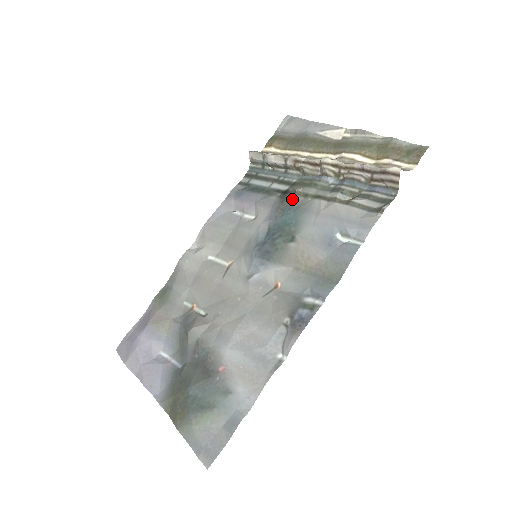
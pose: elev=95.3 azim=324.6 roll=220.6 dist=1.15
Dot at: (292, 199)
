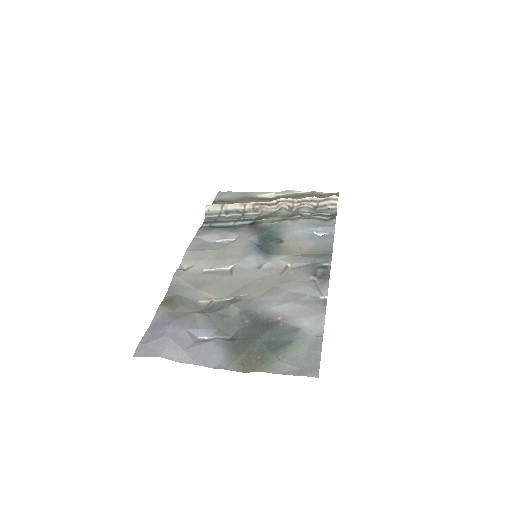
Dot at: (262, 225)
